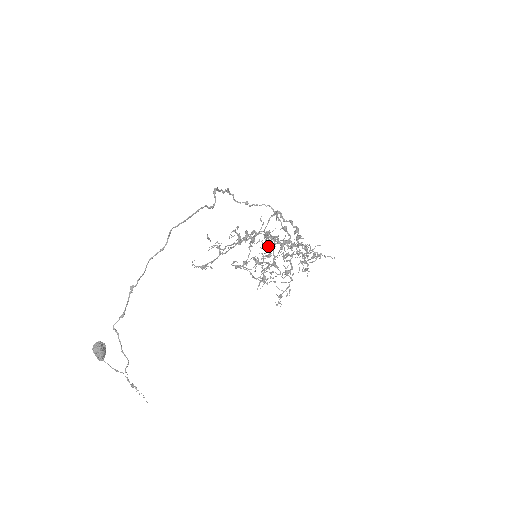
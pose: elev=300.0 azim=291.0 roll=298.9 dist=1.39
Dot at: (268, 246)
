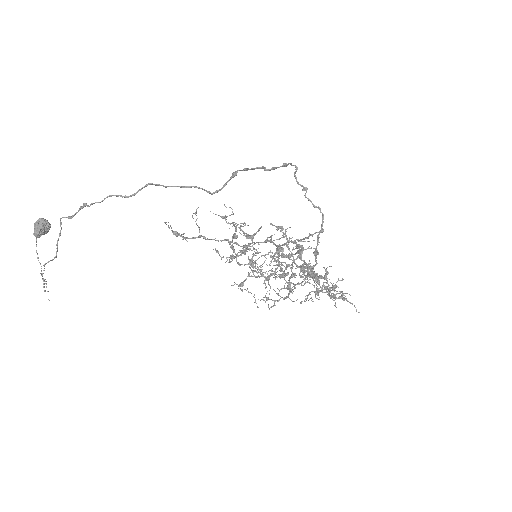
Dot at: (281, 255)
